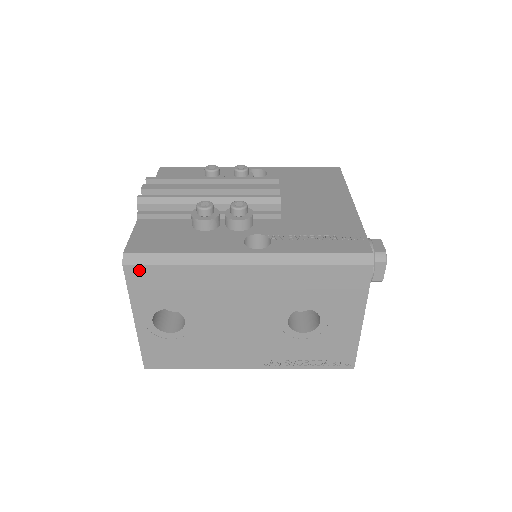
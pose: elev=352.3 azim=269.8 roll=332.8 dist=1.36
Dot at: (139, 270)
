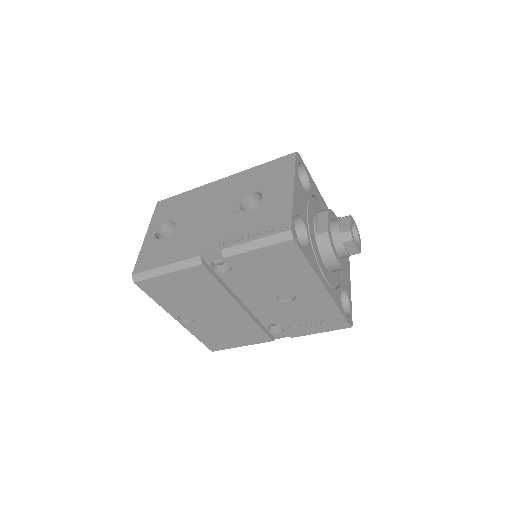
Dot at: (164, 202)
